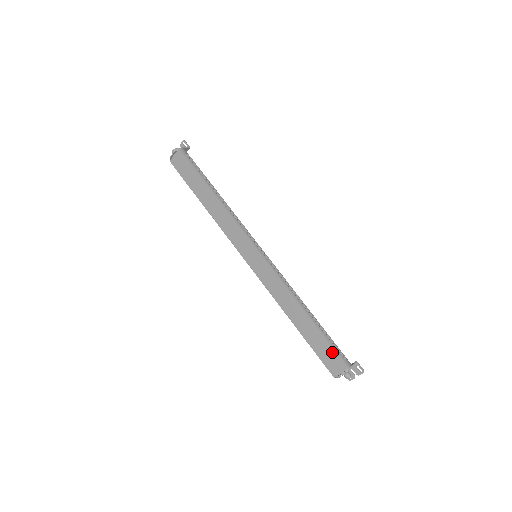
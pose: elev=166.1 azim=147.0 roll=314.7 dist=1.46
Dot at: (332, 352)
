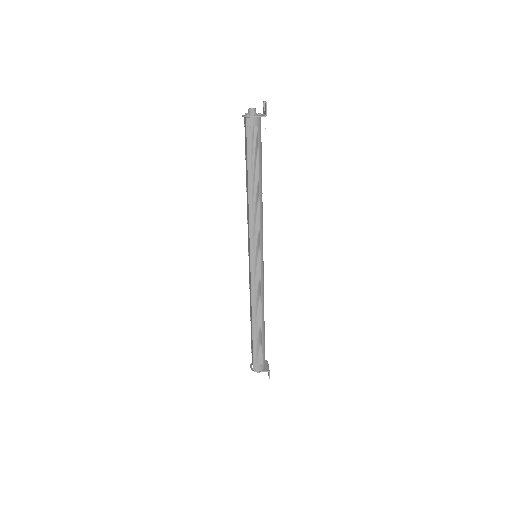
Dot at: (253, 355)
